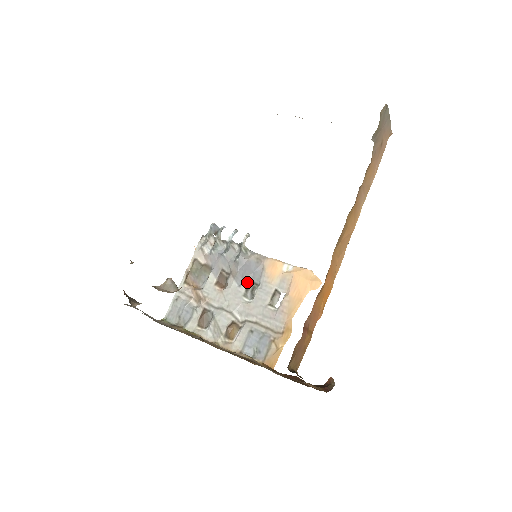
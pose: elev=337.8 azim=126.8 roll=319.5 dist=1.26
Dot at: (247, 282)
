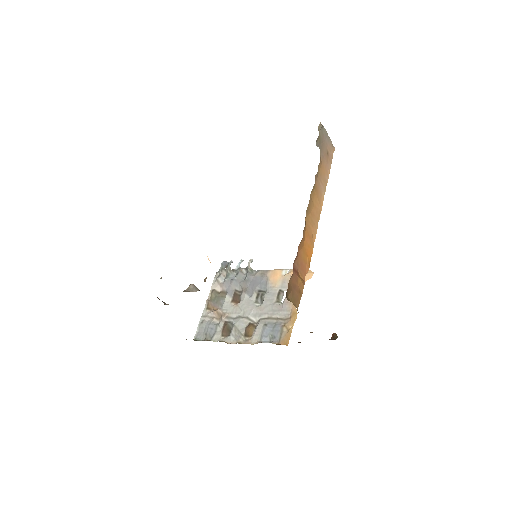
Dot at: (256, 292)
